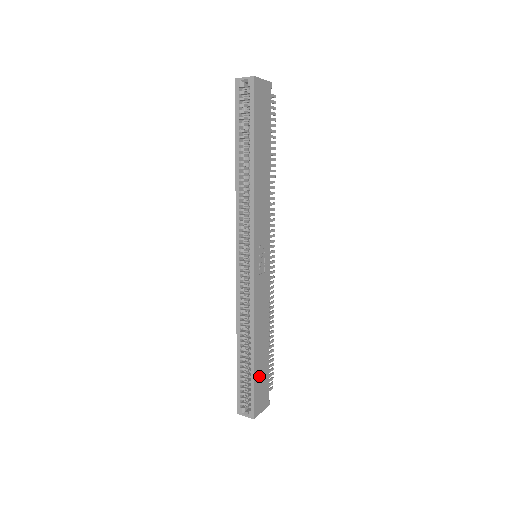
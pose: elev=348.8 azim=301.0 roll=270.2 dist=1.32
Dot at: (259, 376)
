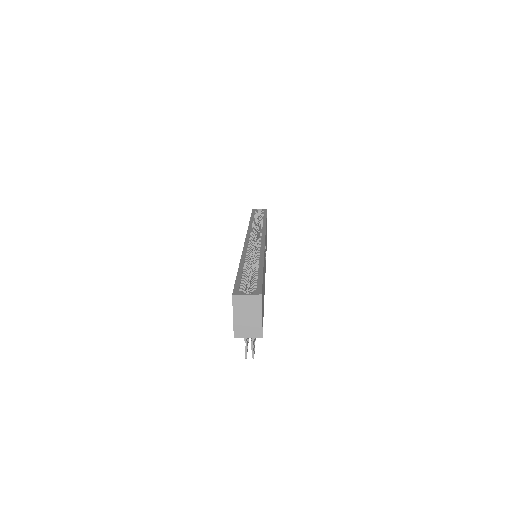
Dot at: (263, 287)
